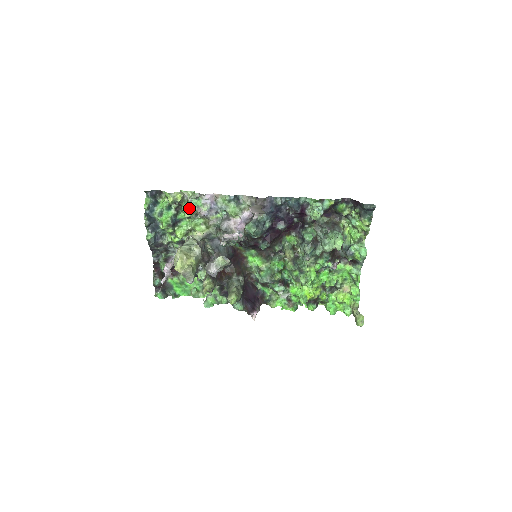
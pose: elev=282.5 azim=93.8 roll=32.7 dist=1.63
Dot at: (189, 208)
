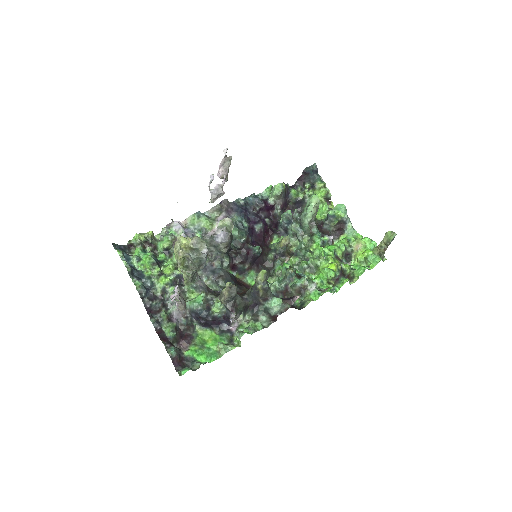
Dot at: (164, 240)
